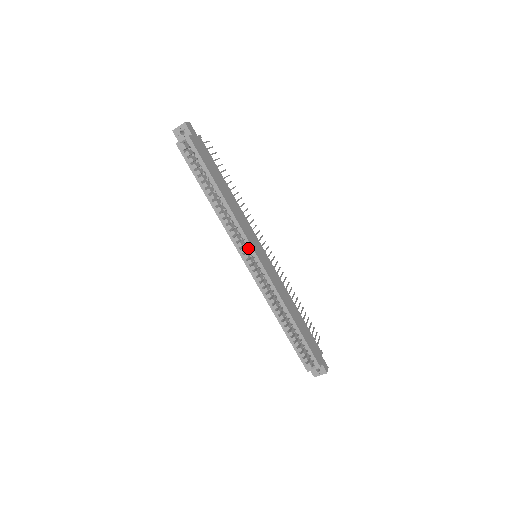
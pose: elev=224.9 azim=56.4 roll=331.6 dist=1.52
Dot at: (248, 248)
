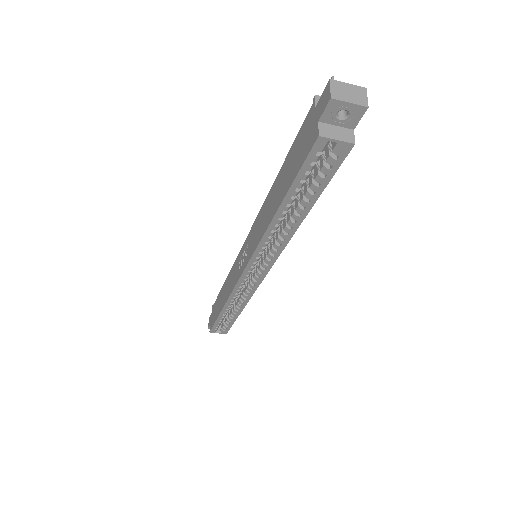
Dot at: (265, 267)
